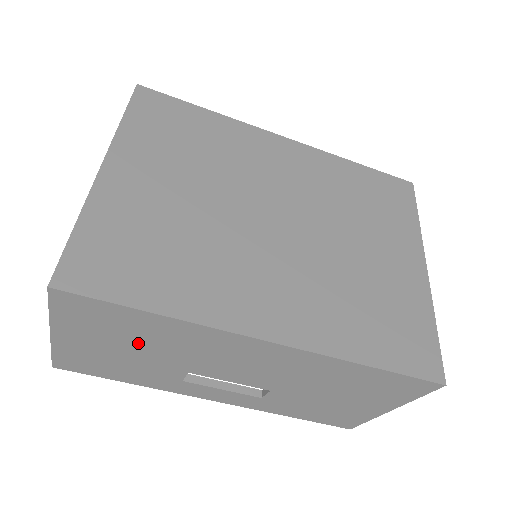
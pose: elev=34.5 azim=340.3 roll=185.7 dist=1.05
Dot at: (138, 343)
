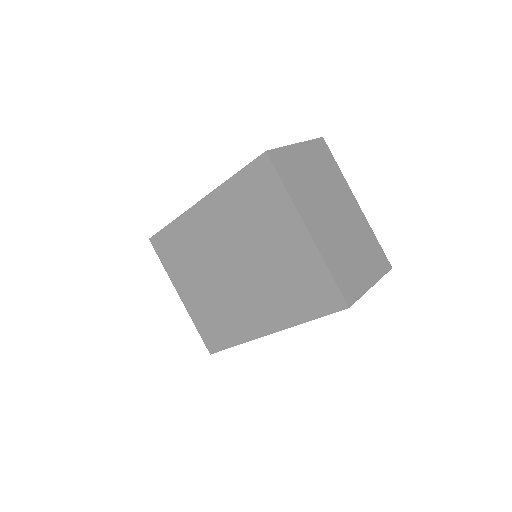
Dot at: occluded
